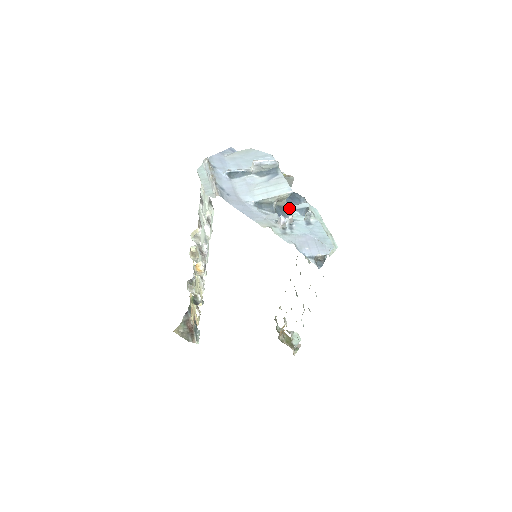
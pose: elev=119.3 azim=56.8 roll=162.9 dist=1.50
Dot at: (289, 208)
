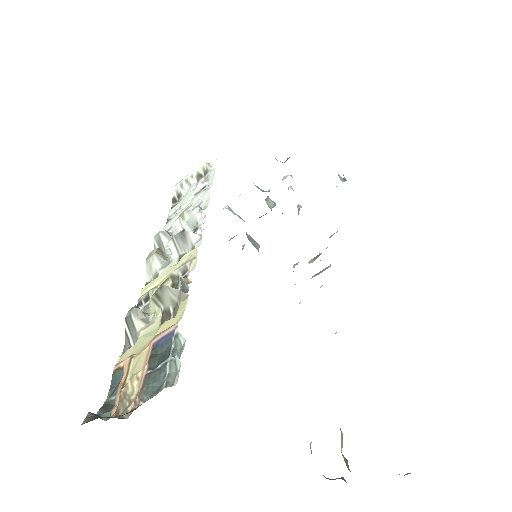
Dot at: occluded
